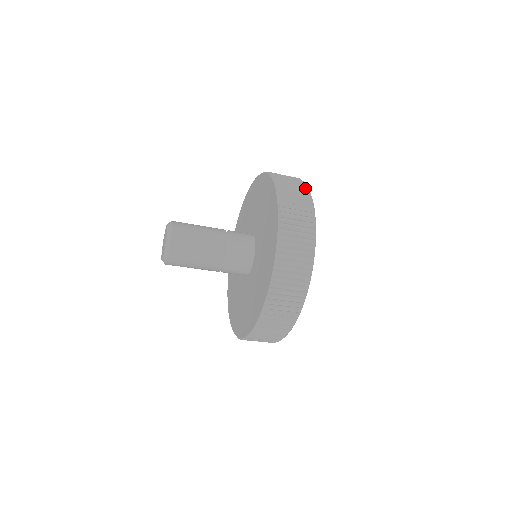
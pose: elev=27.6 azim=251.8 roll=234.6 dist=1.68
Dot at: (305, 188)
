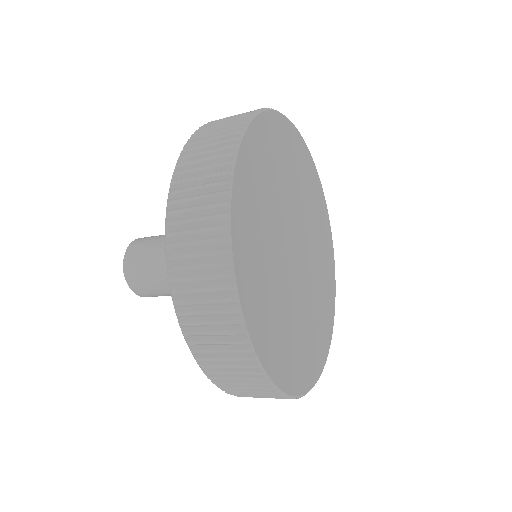
Dot at: (221, 244)
